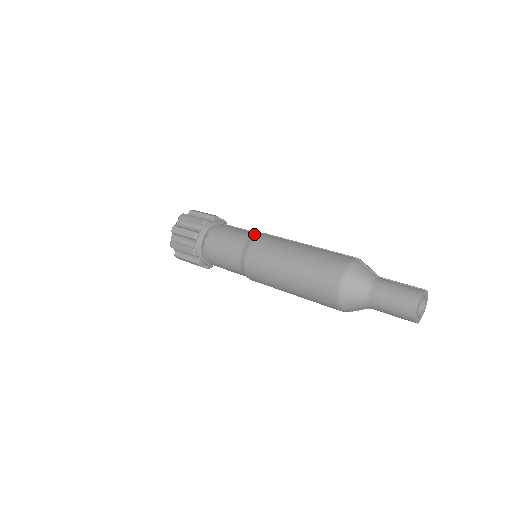
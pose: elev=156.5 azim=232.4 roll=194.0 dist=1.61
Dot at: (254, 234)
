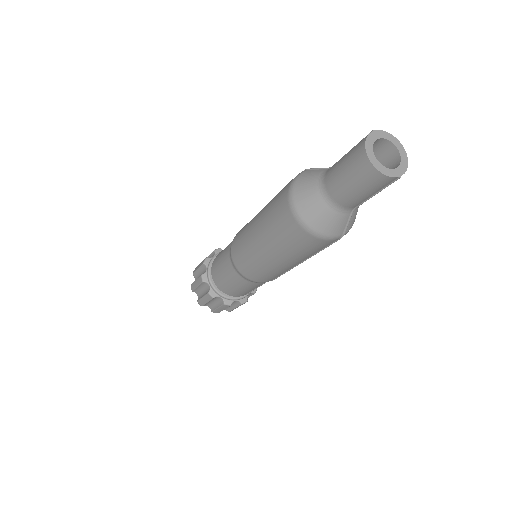
Dot at: occluded
